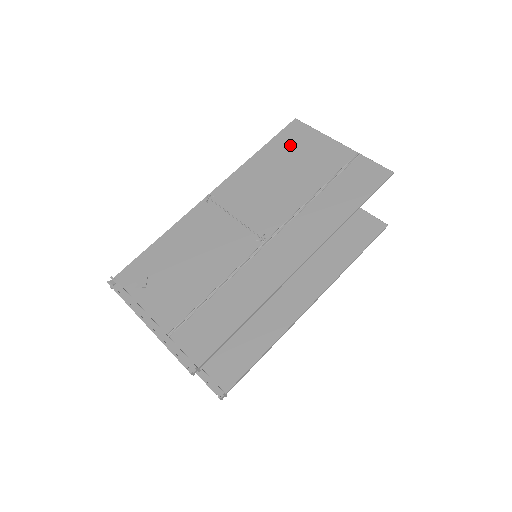
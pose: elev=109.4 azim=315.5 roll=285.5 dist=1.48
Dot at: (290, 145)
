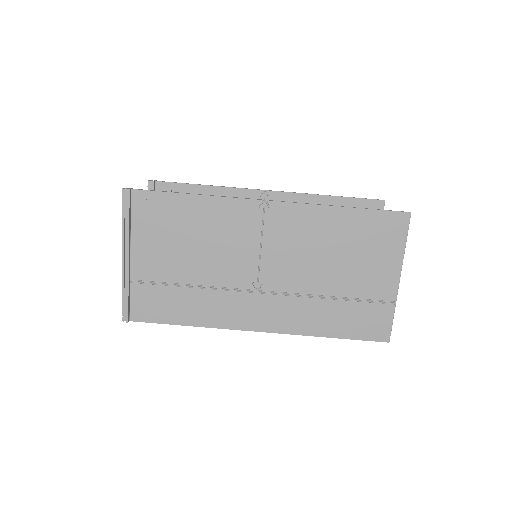
Dot at: (372, 234)
